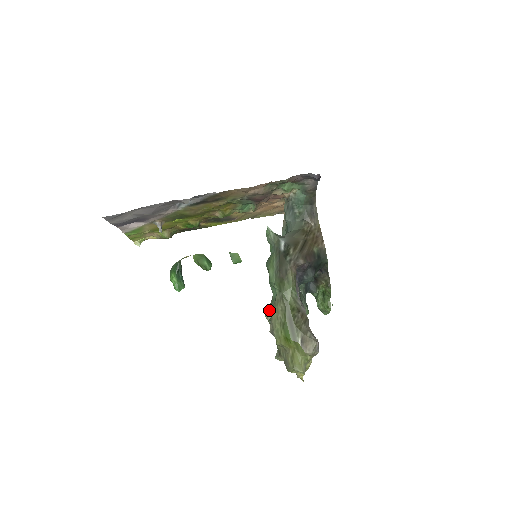
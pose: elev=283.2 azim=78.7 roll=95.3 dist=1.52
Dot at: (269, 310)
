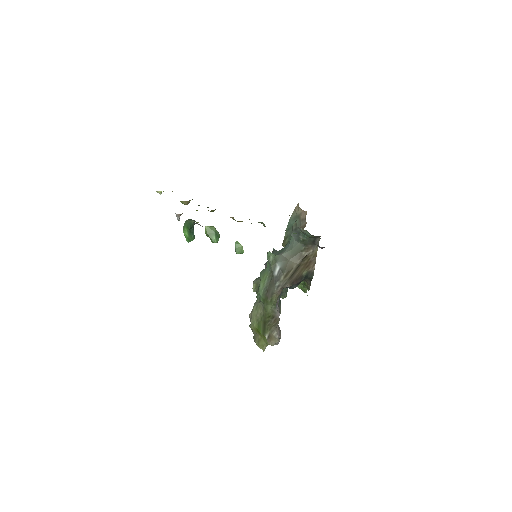
Dot at: (256, 286)
